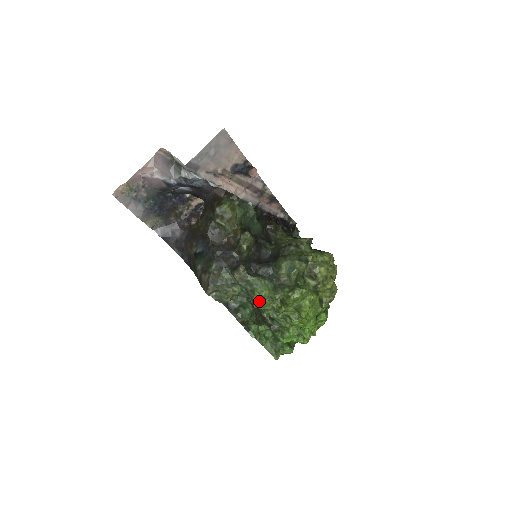
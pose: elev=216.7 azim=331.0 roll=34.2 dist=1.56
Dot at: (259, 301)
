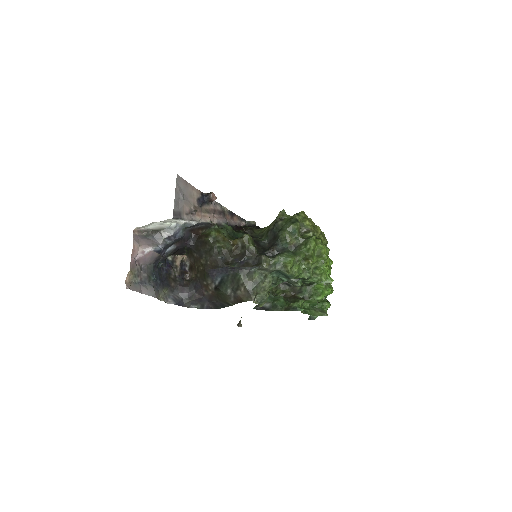
Dot at: (293, 270)
